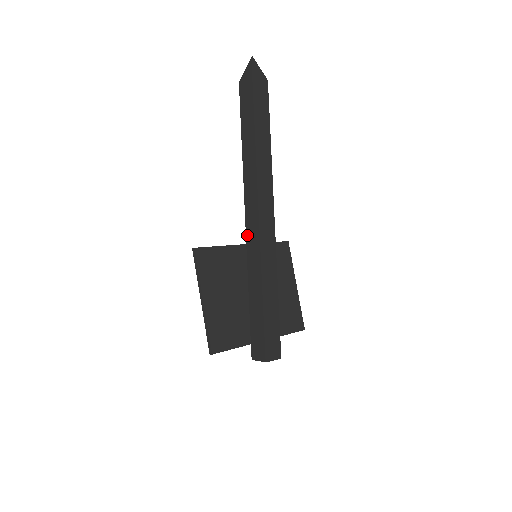
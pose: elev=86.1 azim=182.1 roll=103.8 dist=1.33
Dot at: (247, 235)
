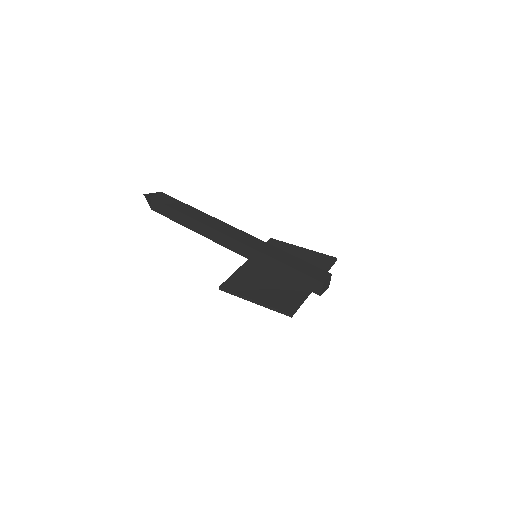
Dot at: (237, 252)
